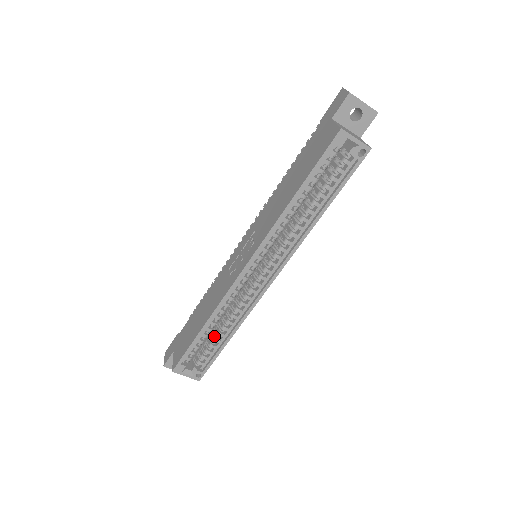
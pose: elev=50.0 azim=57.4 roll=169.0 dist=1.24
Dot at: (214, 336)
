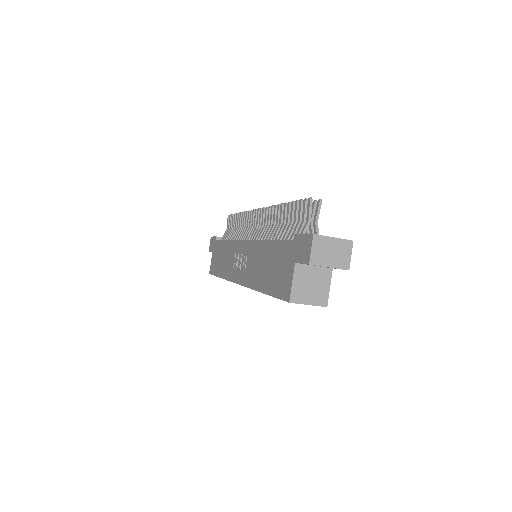
Dot at: occluded
